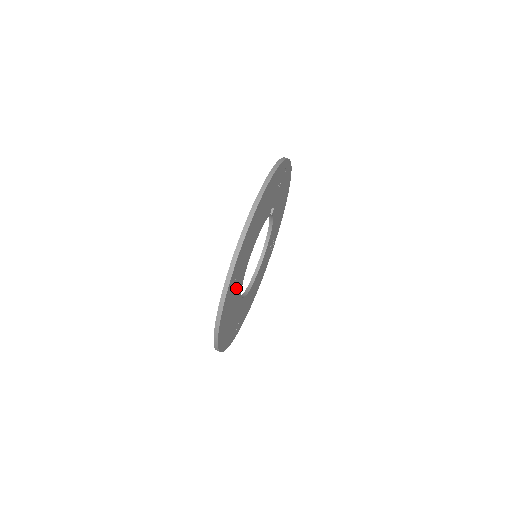
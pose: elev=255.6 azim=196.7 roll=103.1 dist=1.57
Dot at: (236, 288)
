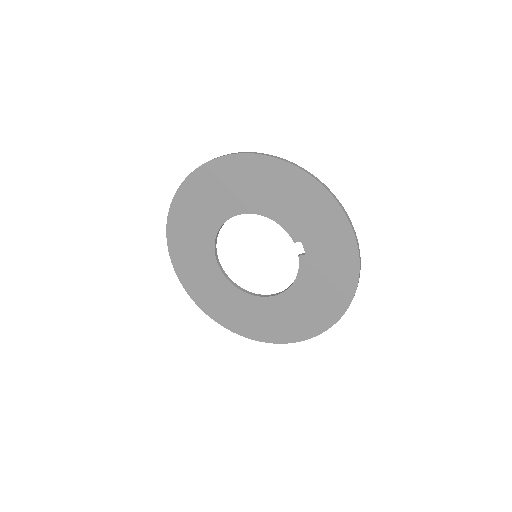
Dot at: (262, 313)
